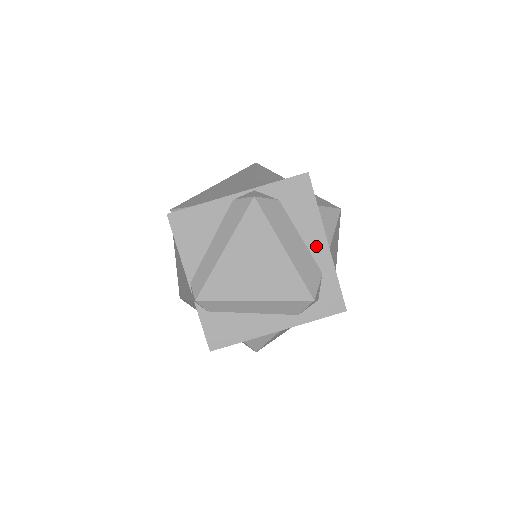
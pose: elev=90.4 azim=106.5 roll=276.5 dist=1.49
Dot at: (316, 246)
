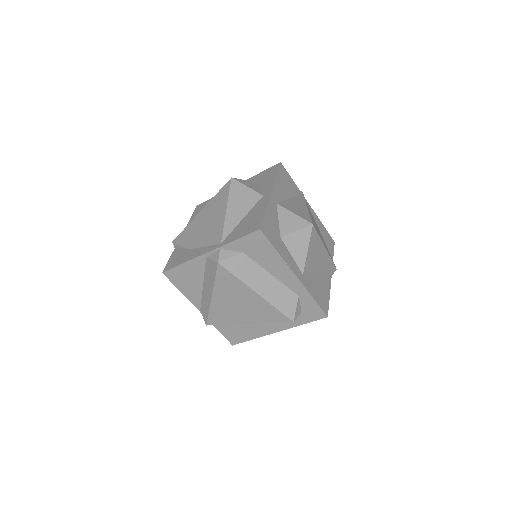
Dot at: (287, 279)
